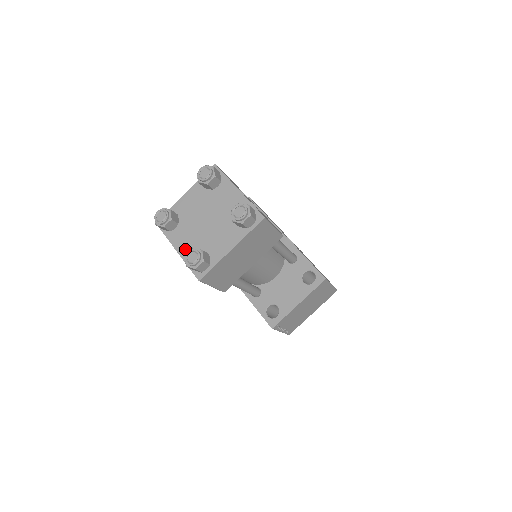
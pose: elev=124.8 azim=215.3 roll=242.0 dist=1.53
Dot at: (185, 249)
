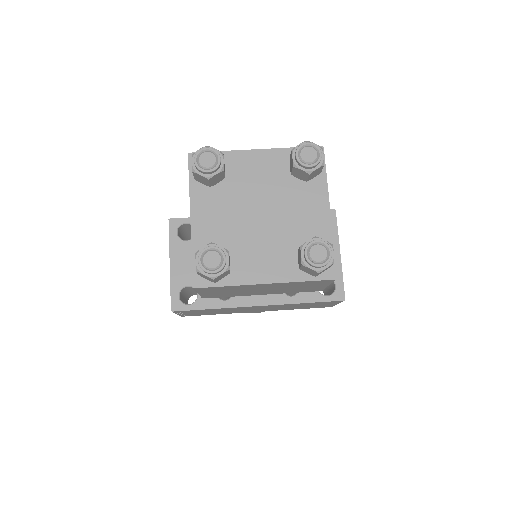
Dot at: (275, 270)
